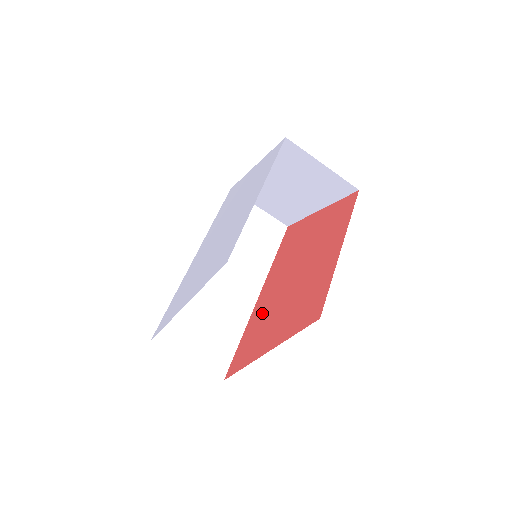
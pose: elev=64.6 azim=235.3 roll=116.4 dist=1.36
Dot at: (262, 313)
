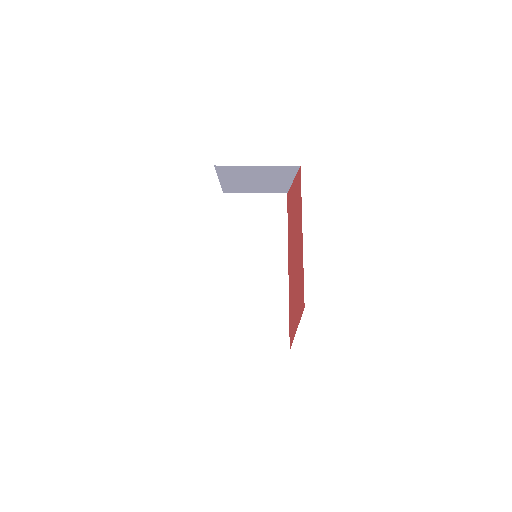
Dot at: (291, 289)
